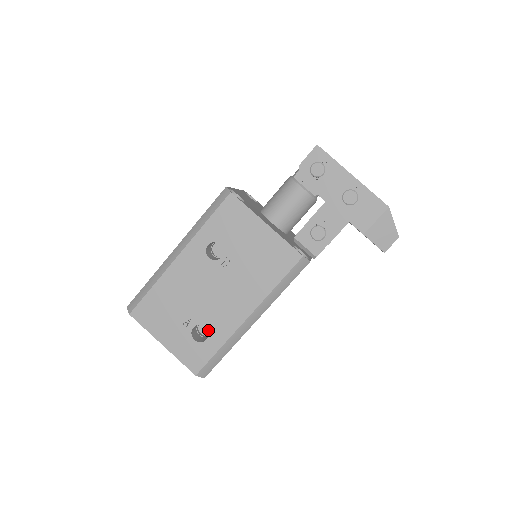
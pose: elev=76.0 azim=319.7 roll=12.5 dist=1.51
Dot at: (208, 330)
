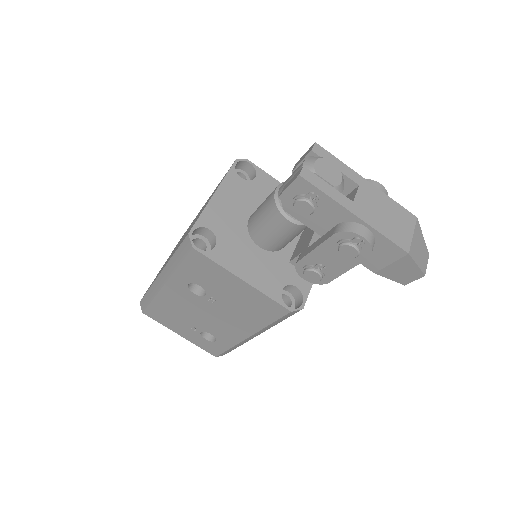
Dot at: occluded
